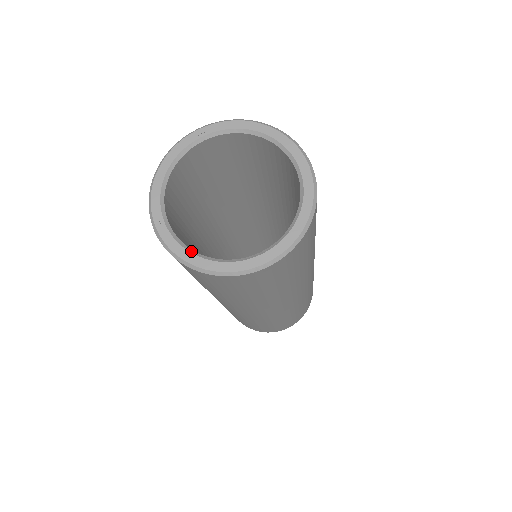
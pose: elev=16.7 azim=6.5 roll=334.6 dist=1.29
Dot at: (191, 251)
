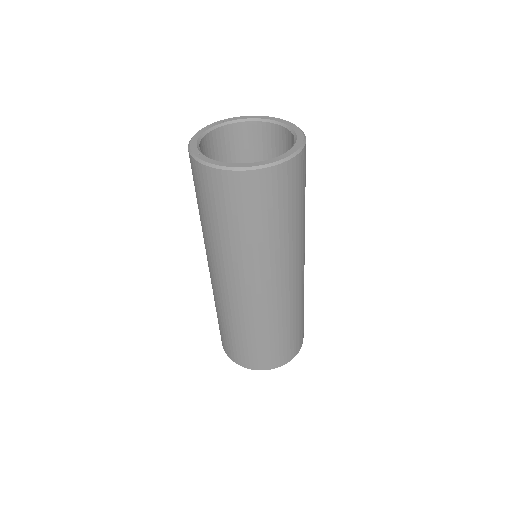
Dot at: (224, 162)
